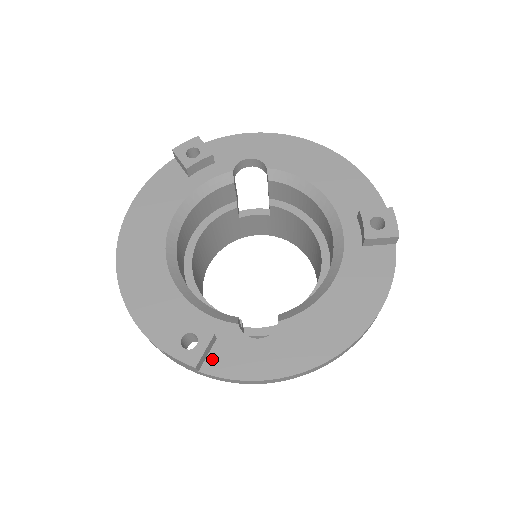
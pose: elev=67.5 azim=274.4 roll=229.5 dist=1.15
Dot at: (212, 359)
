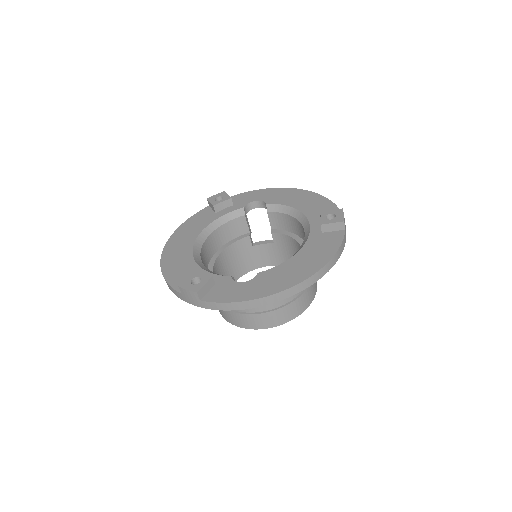
Dot at: (210, 294)
